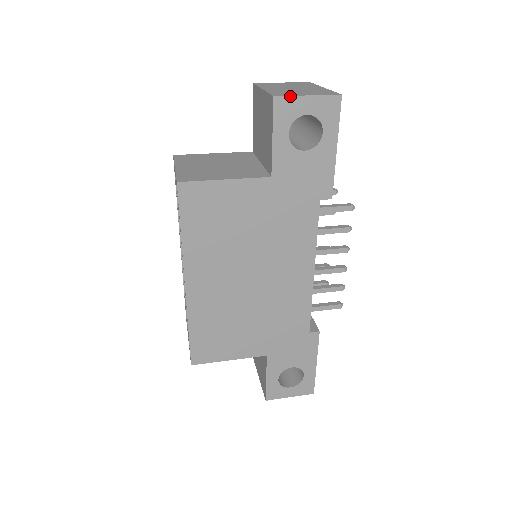
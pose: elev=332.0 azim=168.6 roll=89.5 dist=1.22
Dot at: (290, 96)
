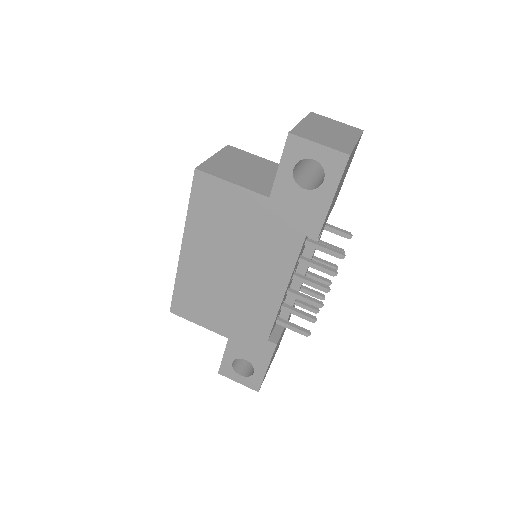
Dot at: (303, 138)
